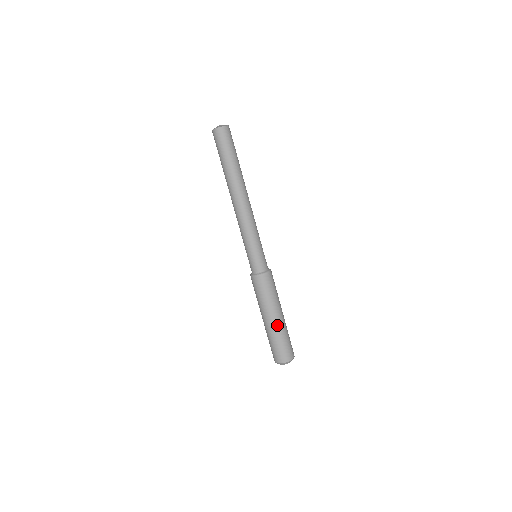
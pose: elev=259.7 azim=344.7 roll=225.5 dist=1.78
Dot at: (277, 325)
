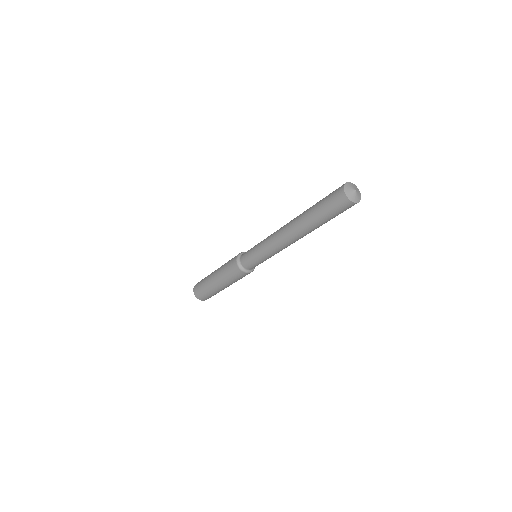
Dot at: occluded
